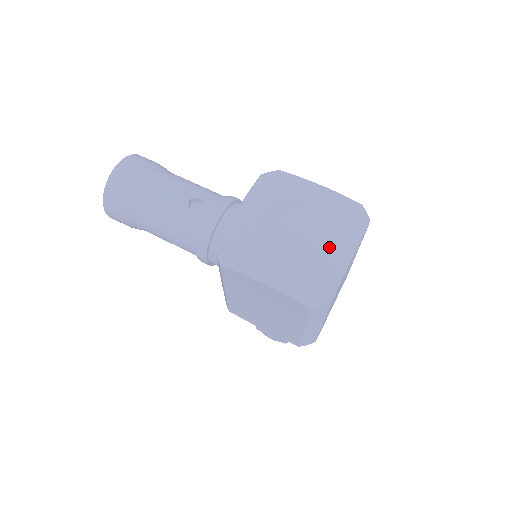
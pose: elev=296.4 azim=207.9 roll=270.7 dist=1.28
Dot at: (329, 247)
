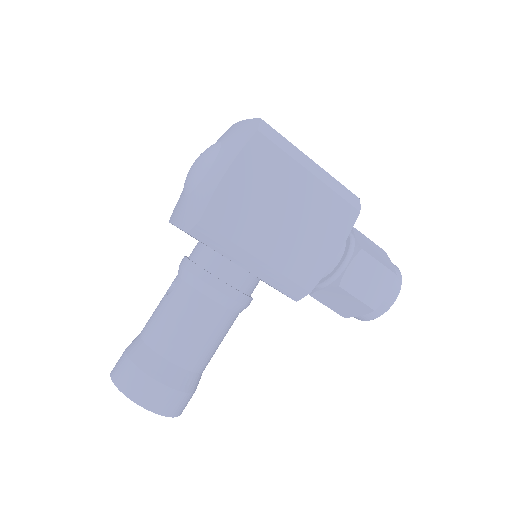
Dot at: (224, 137)
